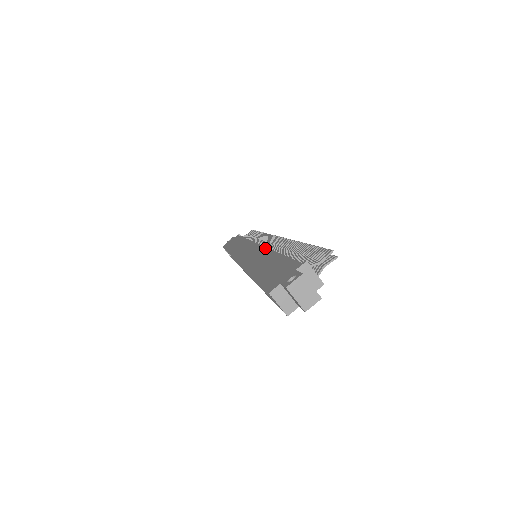
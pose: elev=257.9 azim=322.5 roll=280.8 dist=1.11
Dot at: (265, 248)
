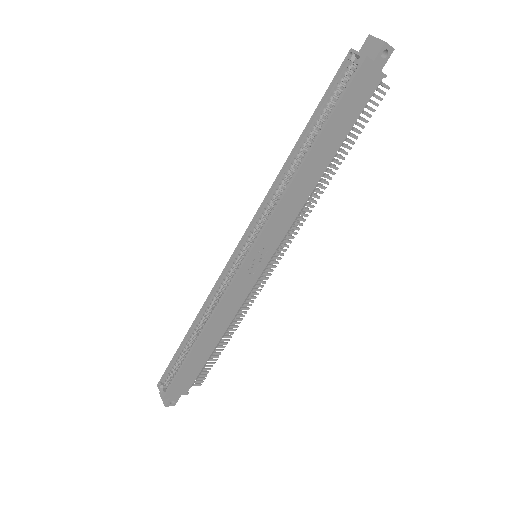
Dot at: occluded
